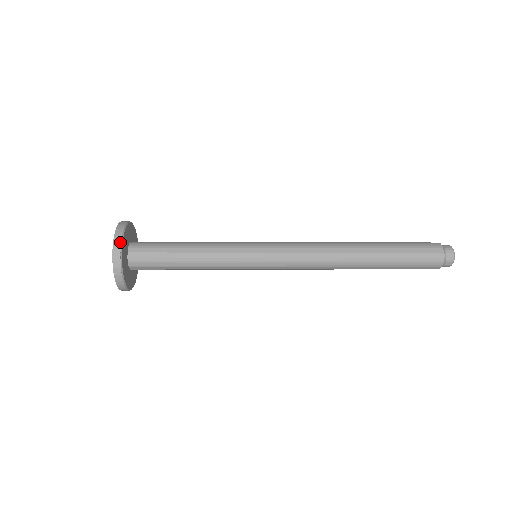
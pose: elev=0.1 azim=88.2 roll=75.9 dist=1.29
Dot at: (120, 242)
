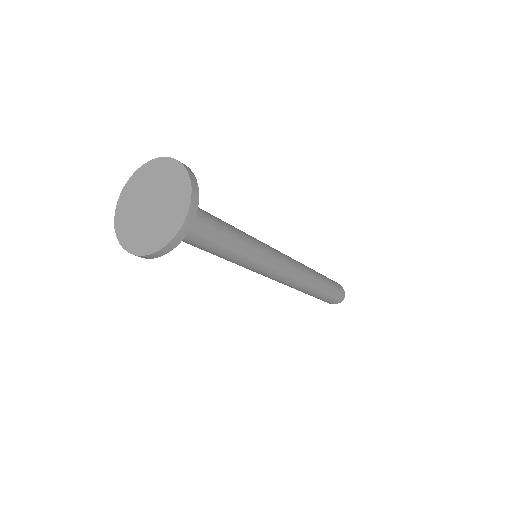
Dot at: (195, 216)
